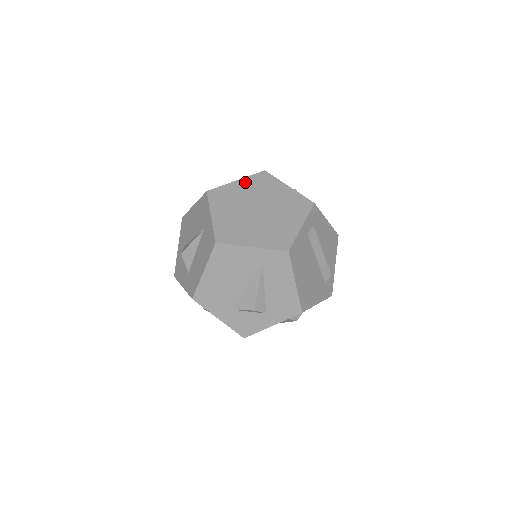
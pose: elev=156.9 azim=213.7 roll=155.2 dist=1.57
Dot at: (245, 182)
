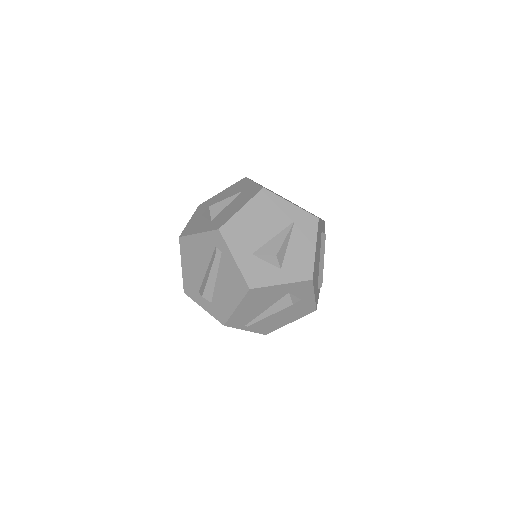
Dot at: (272, 191)
